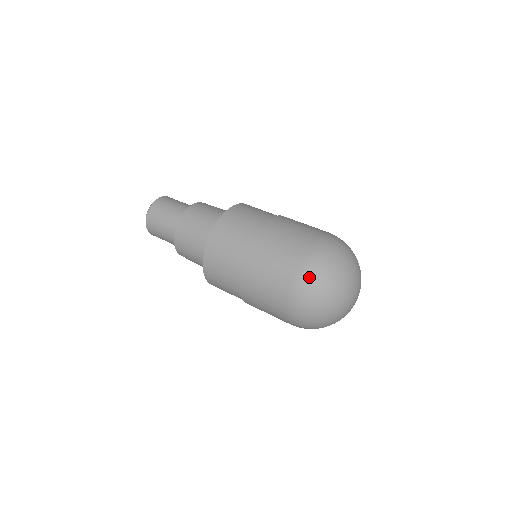
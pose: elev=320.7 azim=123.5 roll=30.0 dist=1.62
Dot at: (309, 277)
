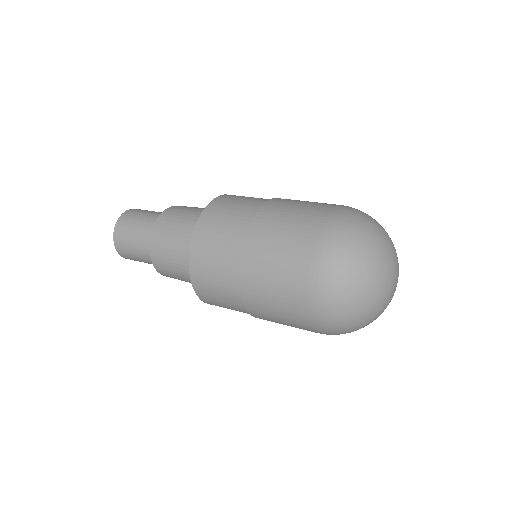
Dot at: (326, 308)
